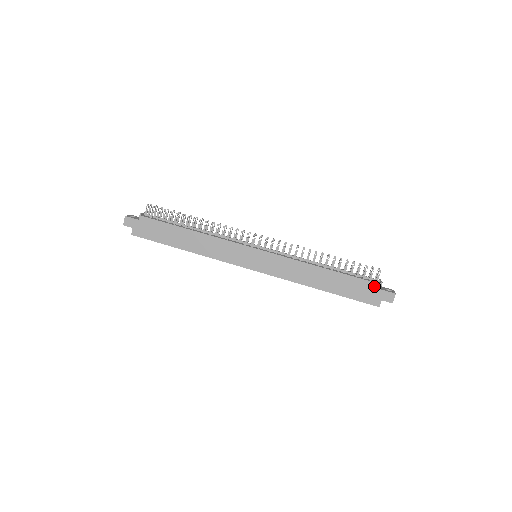
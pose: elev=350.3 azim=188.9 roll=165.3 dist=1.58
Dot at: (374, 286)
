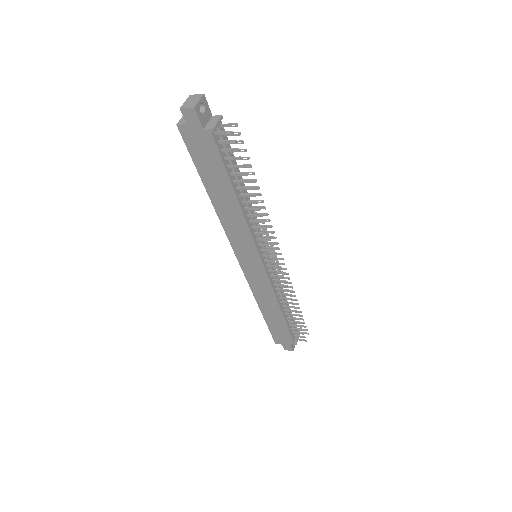
Dot at: (290, 341)
